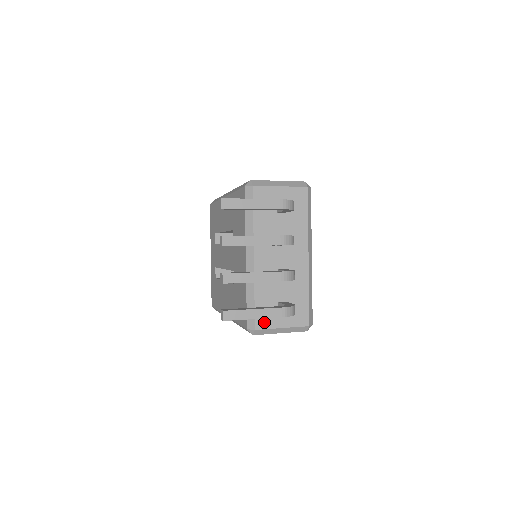
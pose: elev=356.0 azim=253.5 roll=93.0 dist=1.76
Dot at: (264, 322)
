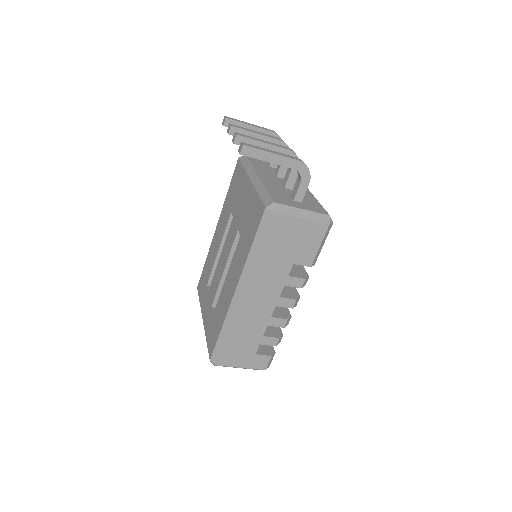
Dot at: (282, 202)
